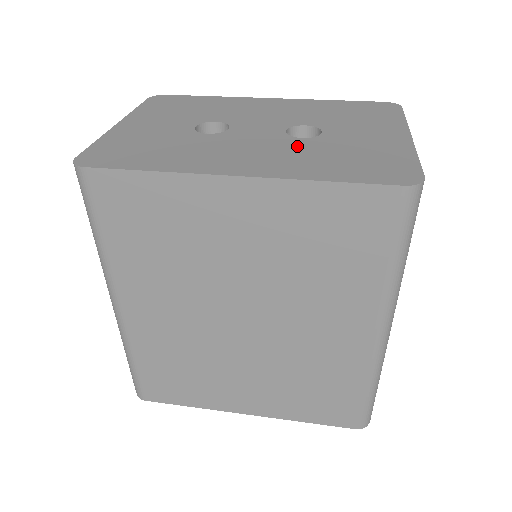
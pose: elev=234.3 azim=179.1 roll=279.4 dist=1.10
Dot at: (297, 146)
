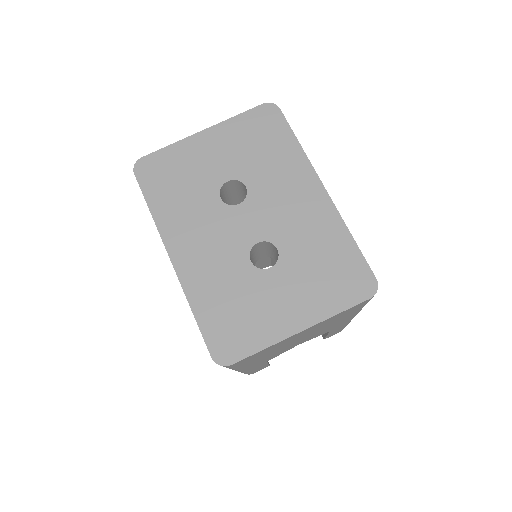
Dot at: (234, 266)
